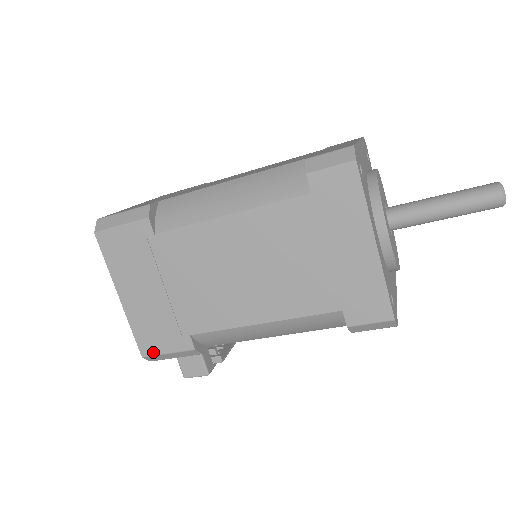
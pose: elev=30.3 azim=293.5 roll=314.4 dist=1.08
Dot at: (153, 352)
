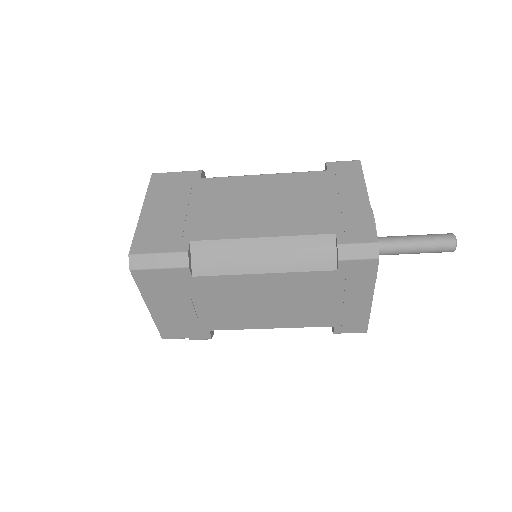
Dot at: (173, 337)
